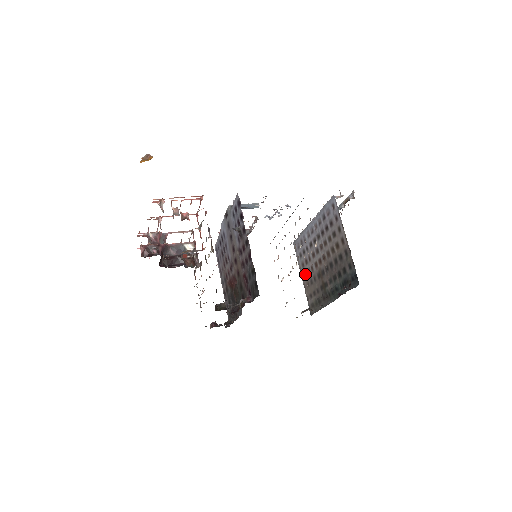
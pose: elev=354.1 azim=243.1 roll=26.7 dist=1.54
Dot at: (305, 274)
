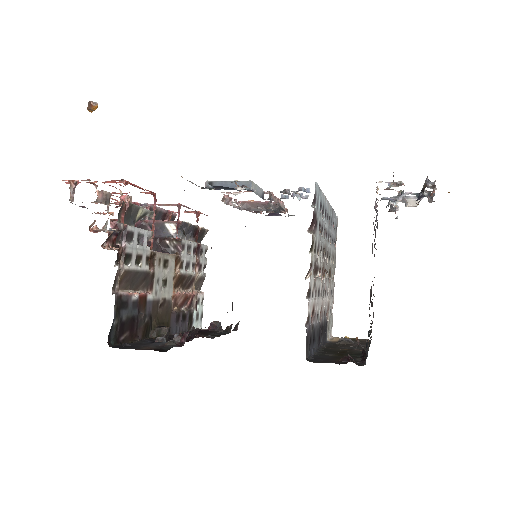
Dot at: occluded
